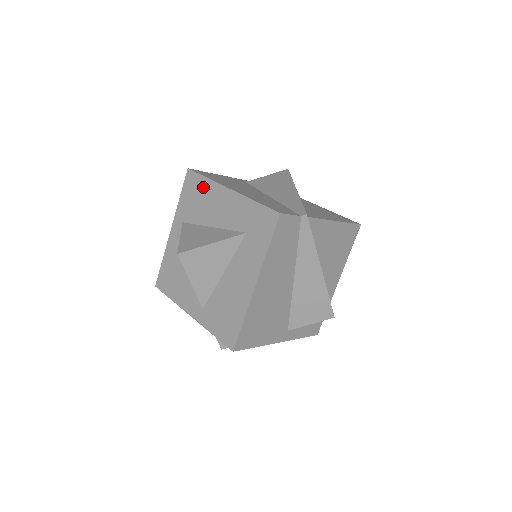
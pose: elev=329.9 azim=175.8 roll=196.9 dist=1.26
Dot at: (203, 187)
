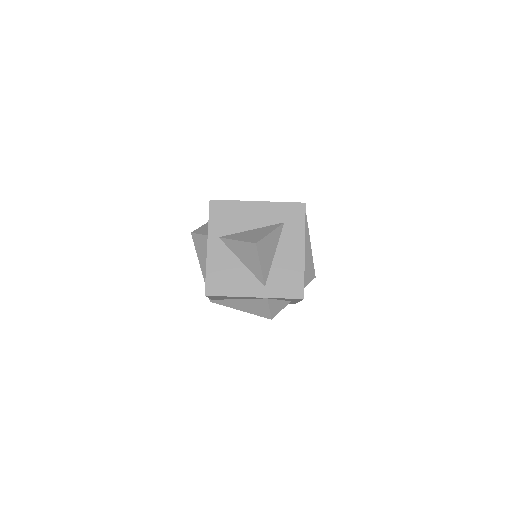
Dot at: (232, 207)
